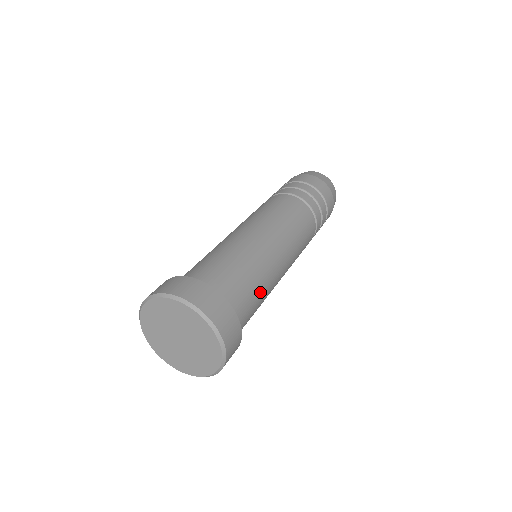
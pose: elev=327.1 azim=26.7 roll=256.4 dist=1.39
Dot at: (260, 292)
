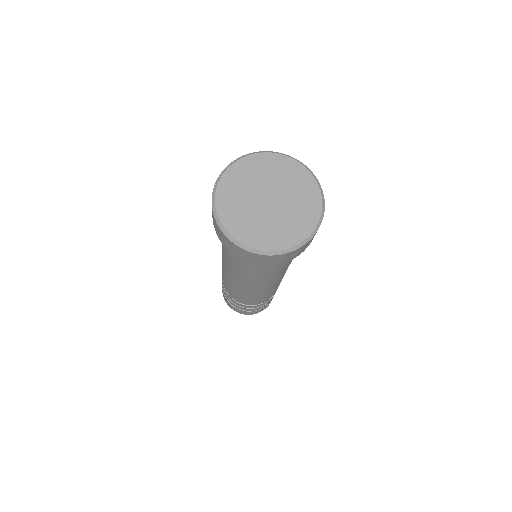
Dot at: occluded
